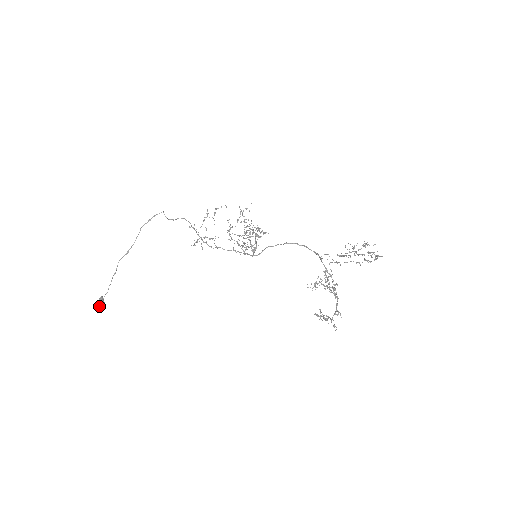
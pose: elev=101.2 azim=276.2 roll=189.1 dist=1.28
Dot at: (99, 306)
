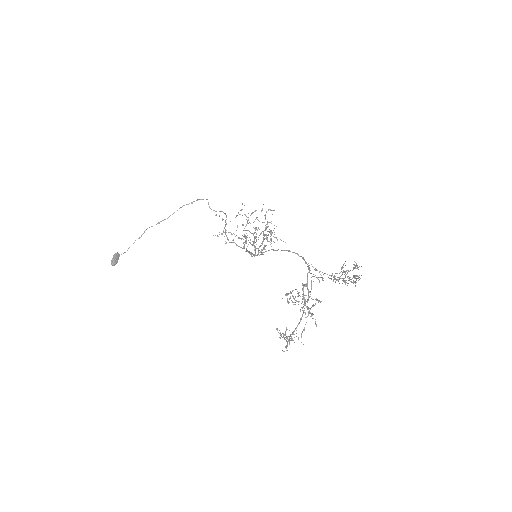
Dot at: (111, 260)
